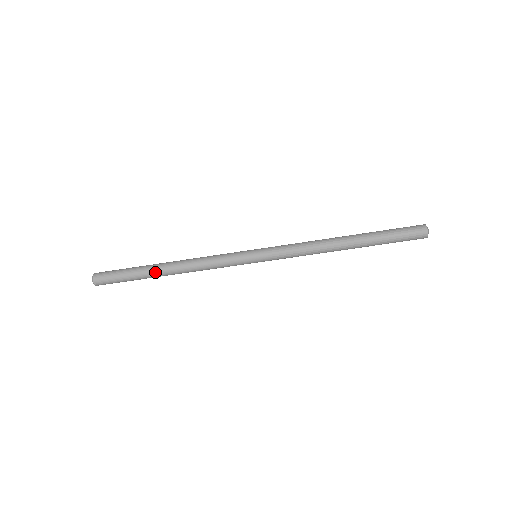
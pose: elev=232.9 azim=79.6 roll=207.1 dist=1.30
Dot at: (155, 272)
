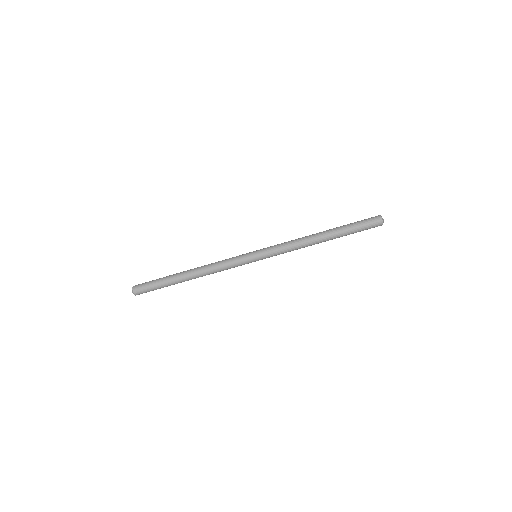
Dot at: (179, 275)
